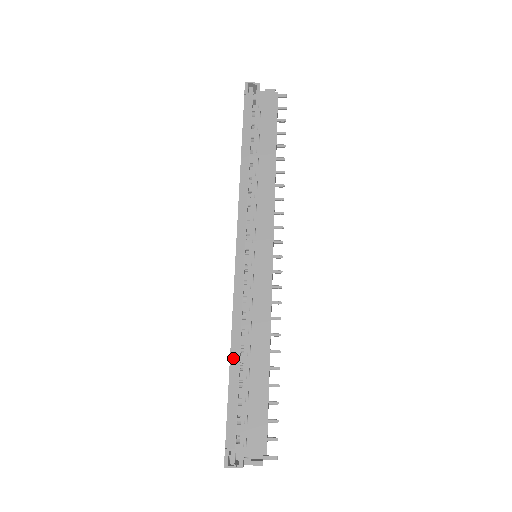
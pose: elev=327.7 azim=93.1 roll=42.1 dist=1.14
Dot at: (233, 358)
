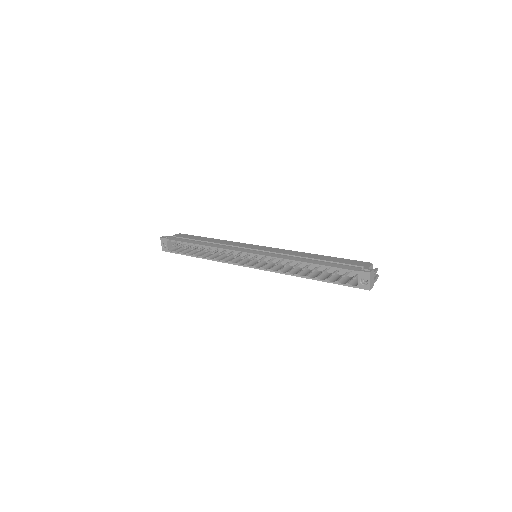
Dot at: (307, 261)
